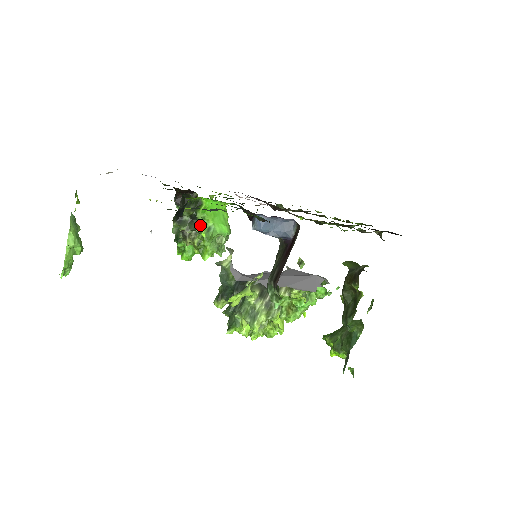
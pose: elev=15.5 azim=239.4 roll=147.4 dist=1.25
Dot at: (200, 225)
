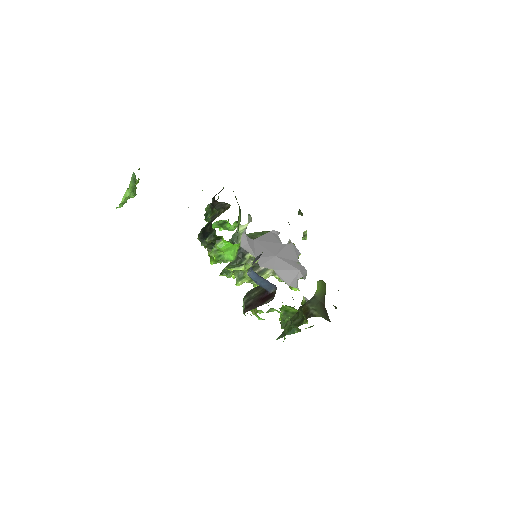
Dot at: (214, 252)
